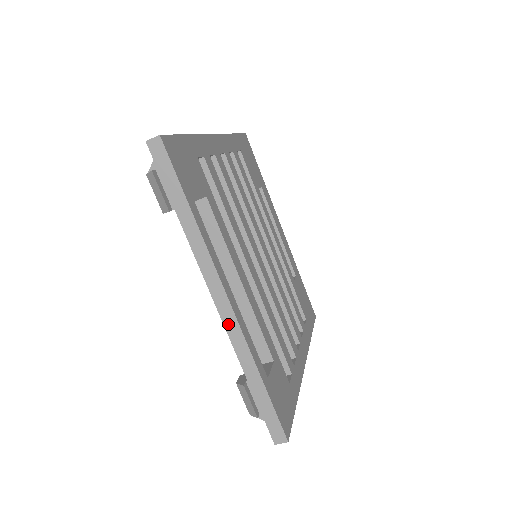
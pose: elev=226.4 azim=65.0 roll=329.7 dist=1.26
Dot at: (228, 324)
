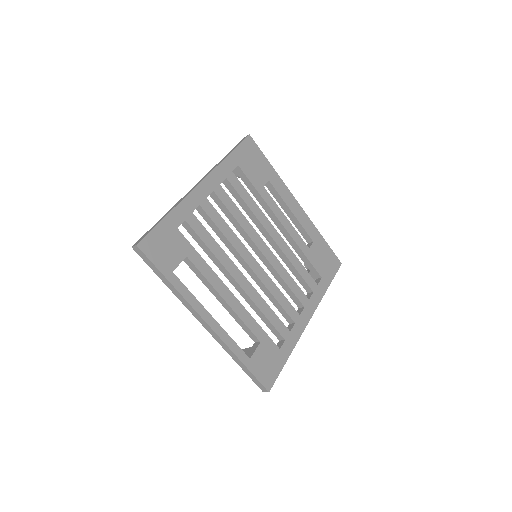
Dot at: (213, 336)
